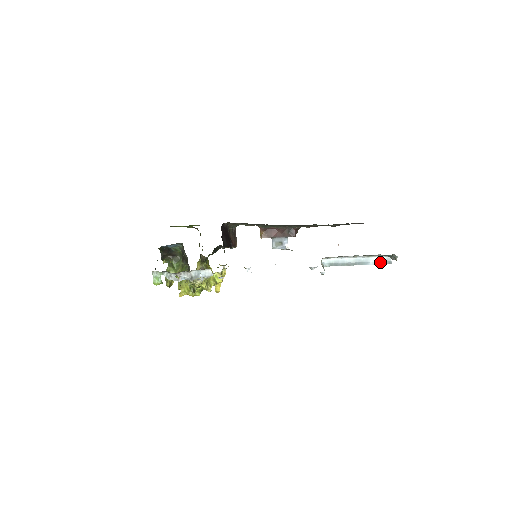
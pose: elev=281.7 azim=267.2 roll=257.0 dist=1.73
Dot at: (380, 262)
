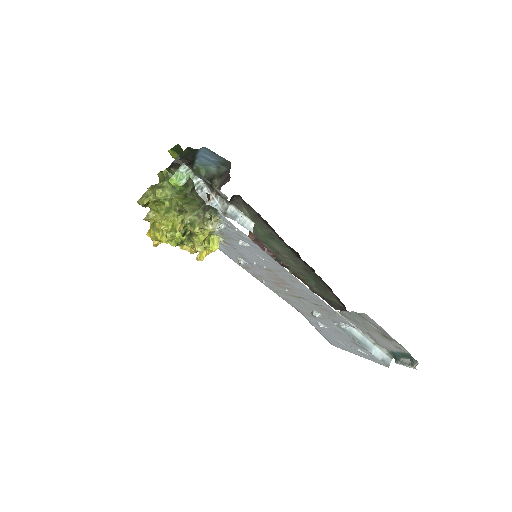
Dot at: (381, 358)
